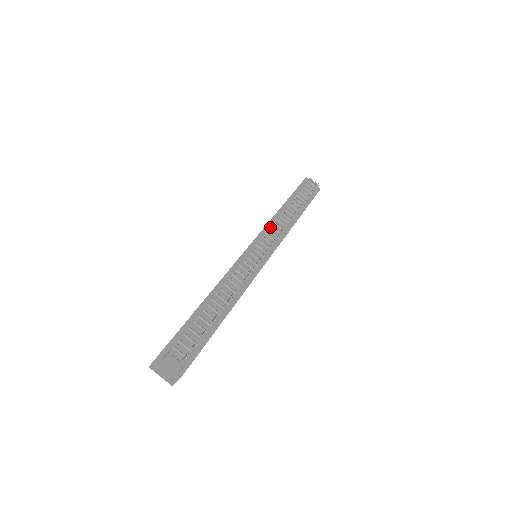
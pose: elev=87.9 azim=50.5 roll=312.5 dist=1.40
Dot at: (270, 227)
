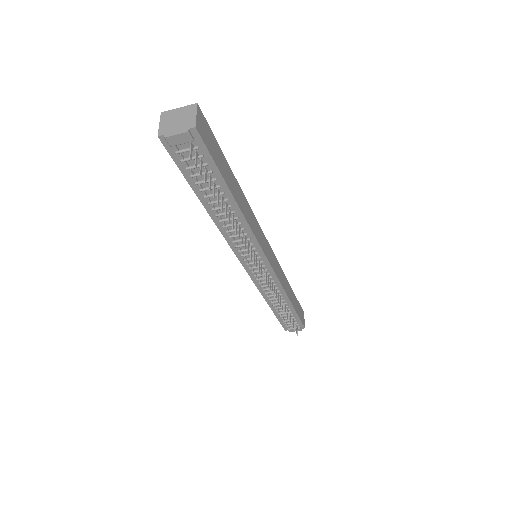
Dot at: (233, 243)
